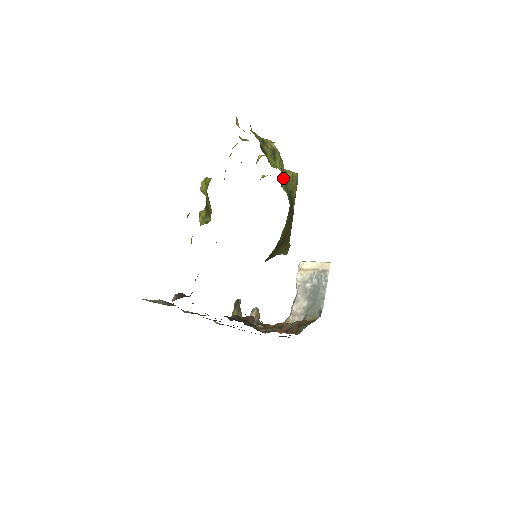
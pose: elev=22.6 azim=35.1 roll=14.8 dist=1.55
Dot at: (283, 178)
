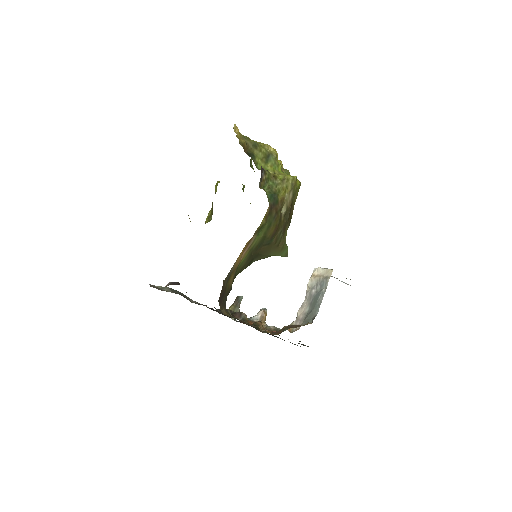
Dot at: (267, 179)
